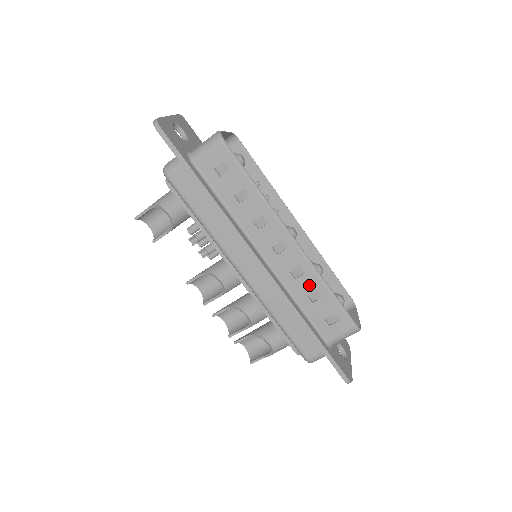
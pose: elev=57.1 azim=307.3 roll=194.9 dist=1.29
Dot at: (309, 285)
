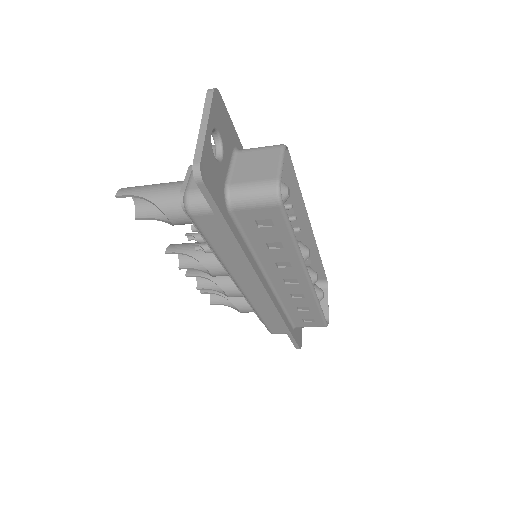
Dot at: (303, 303)
